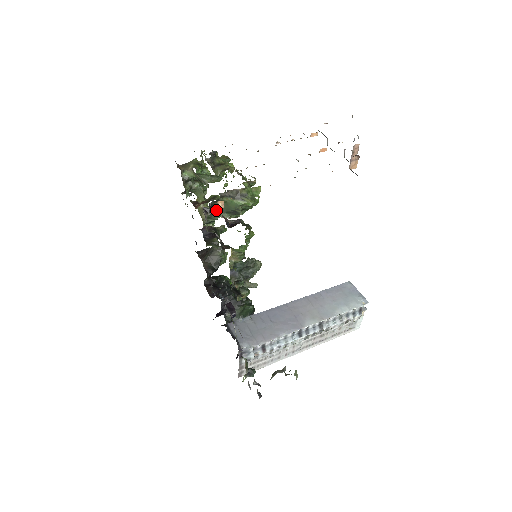
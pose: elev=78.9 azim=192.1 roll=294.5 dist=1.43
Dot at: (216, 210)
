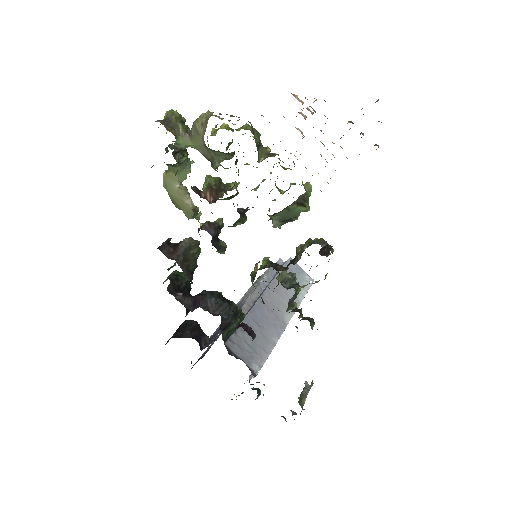
Dot at: occluded
